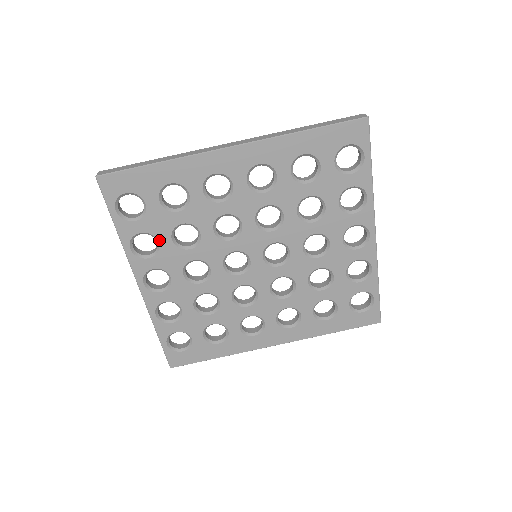
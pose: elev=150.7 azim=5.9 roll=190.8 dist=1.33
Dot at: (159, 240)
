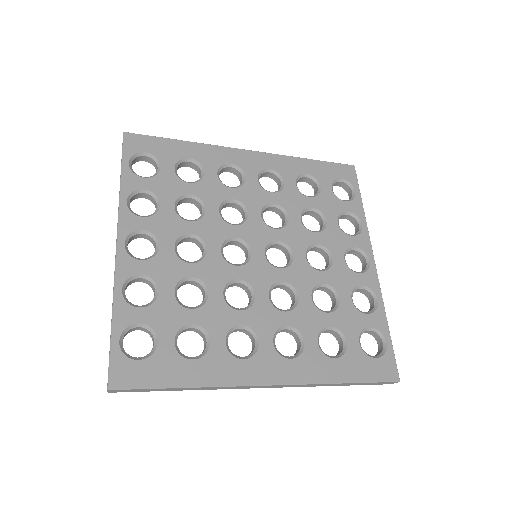
Dot at: (161, 202)
